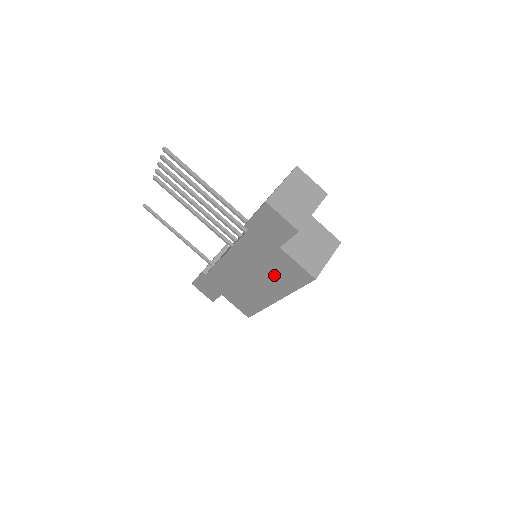
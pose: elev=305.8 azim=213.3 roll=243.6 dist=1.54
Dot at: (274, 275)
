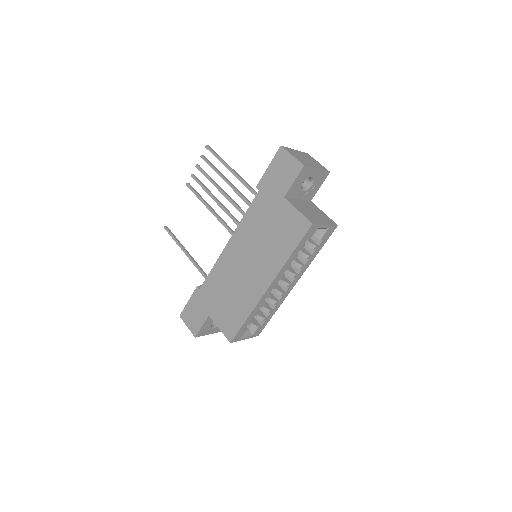
Dot at: (272, 243)
